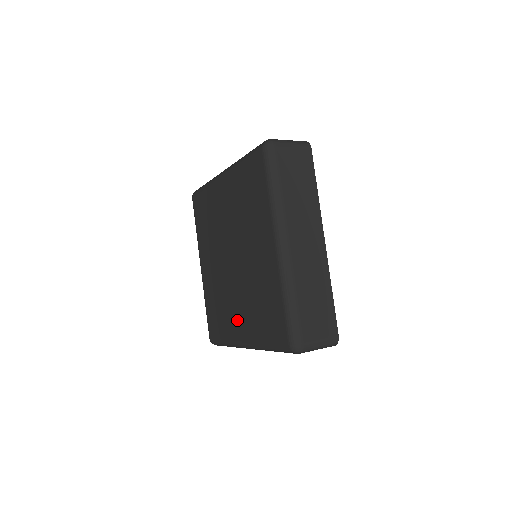
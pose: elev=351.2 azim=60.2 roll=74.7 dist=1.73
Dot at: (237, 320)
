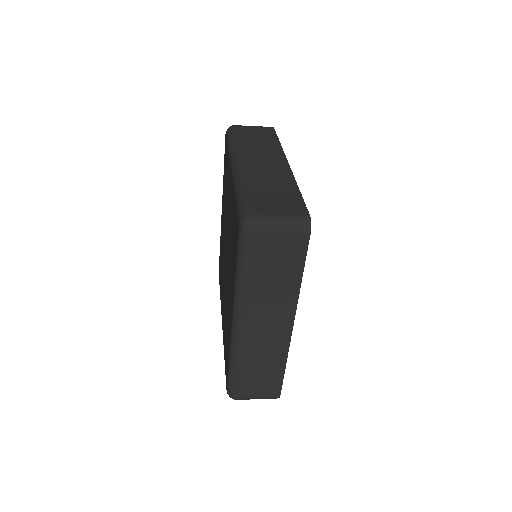
Dot at: (229, 306)
